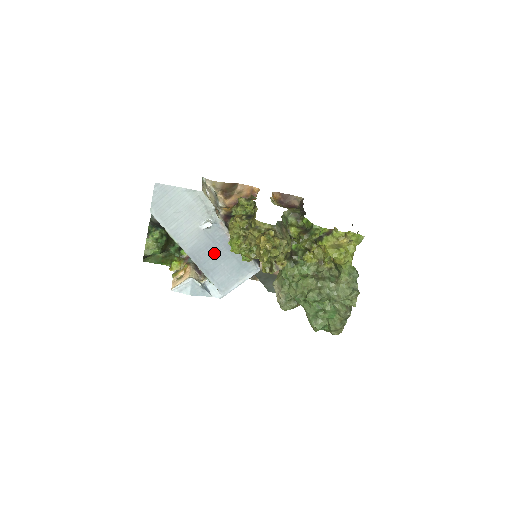
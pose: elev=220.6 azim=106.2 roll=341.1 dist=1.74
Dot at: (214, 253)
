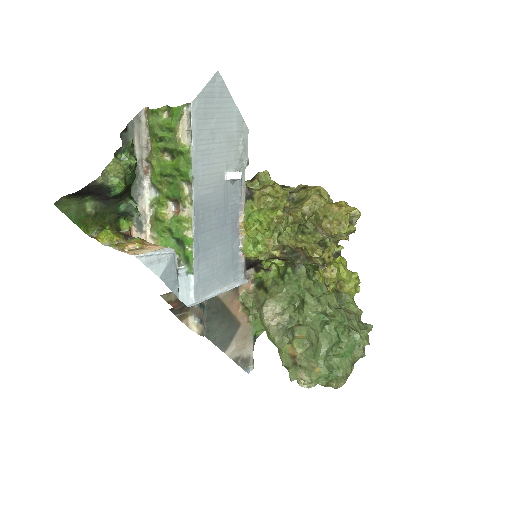
Dot at: (218, 224)
